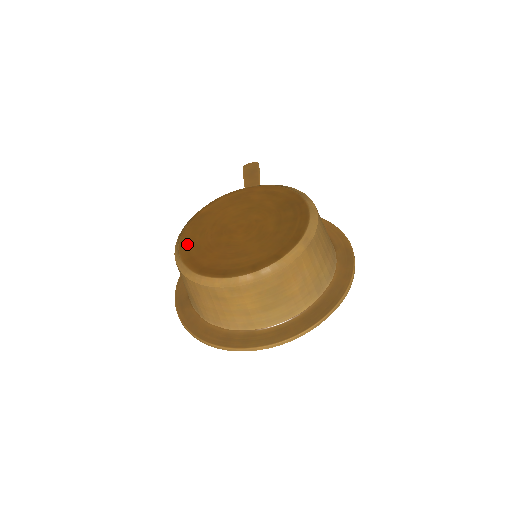
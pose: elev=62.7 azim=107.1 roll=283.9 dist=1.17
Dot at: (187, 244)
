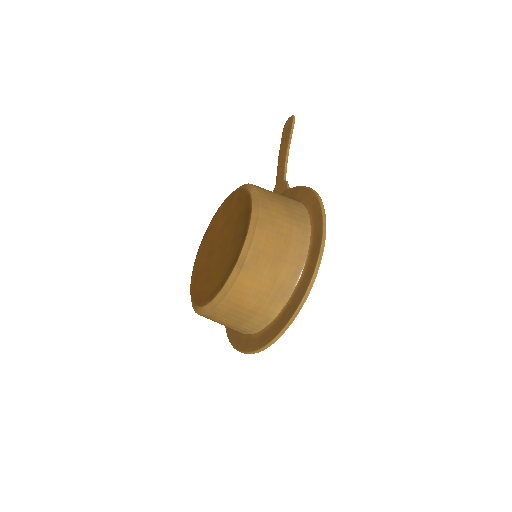
Dot at: (196, 267)
